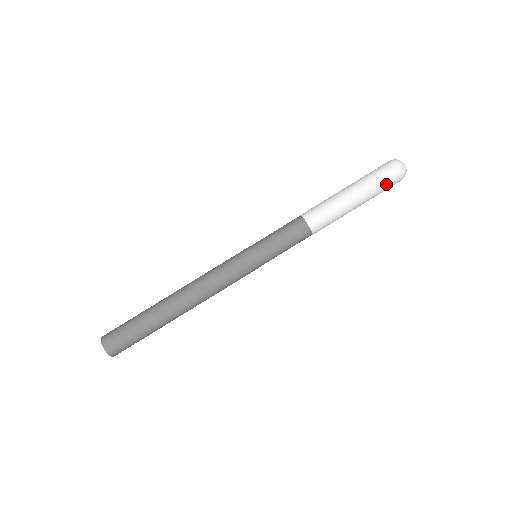
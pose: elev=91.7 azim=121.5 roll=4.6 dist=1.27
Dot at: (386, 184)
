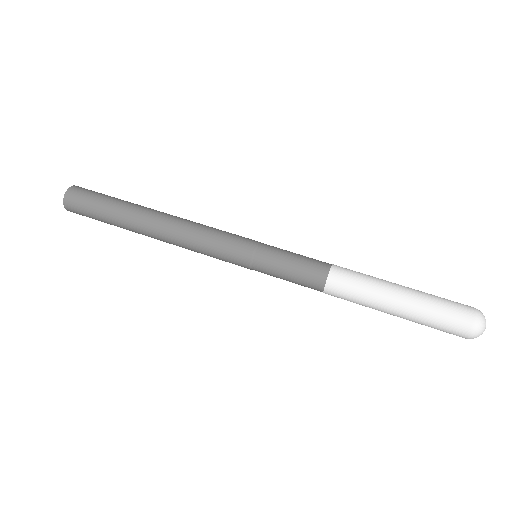
Dot at: (447, 315)
